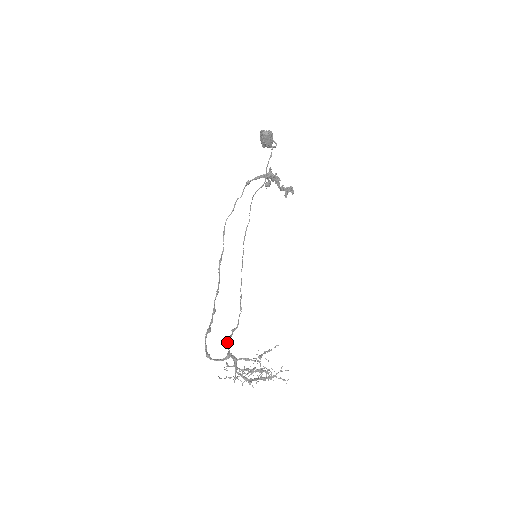
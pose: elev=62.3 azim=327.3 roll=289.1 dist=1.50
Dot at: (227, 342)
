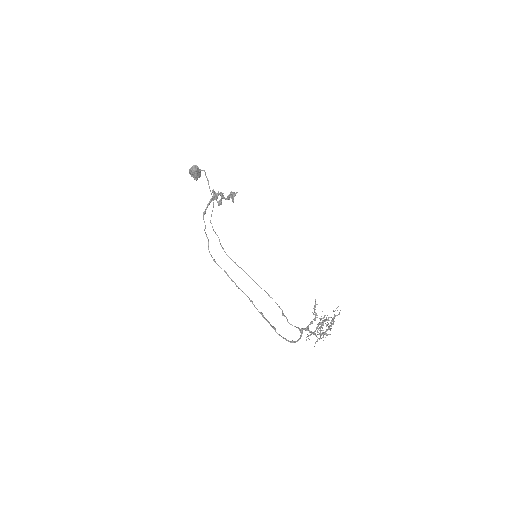
Dot at: (290, 324)
